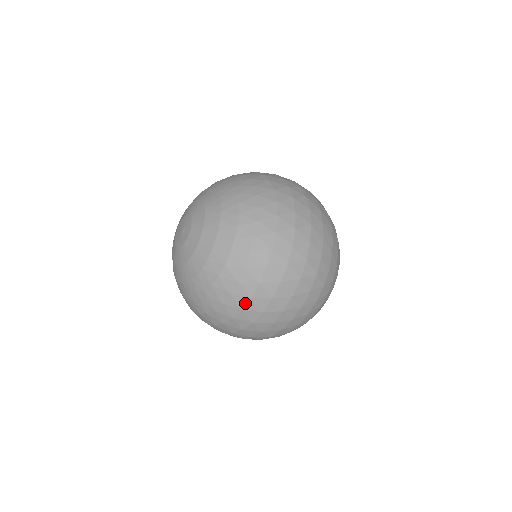
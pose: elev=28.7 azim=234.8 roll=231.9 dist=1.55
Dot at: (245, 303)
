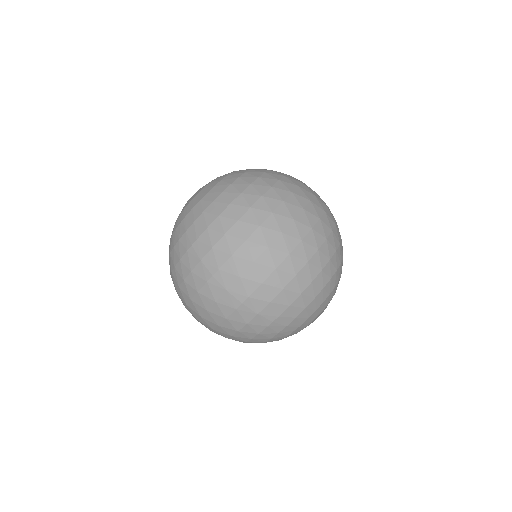
Dot at: (266, 191)
